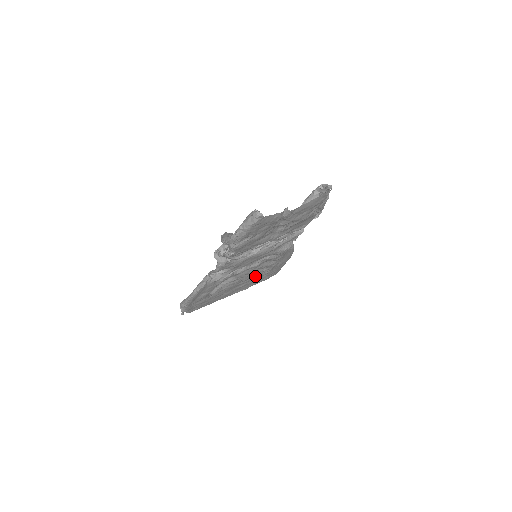
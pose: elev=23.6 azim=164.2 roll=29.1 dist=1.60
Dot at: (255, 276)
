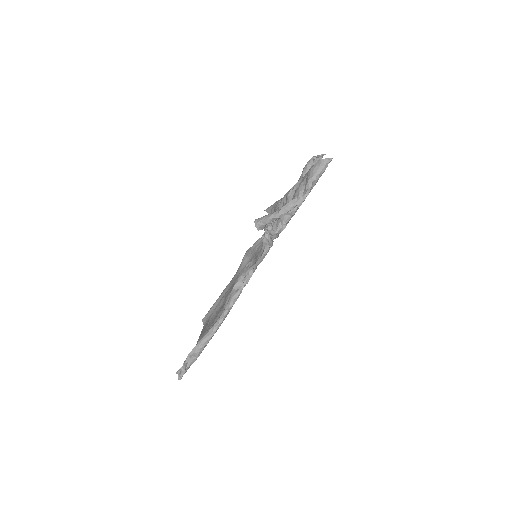
Dot at: occluded
